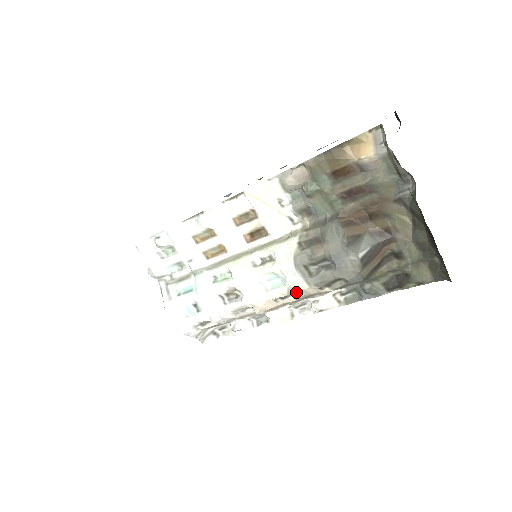
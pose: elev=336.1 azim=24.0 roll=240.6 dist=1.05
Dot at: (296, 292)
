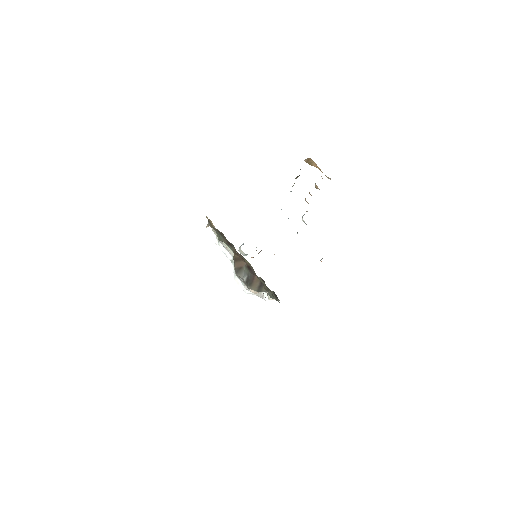
Dot at: occluded
